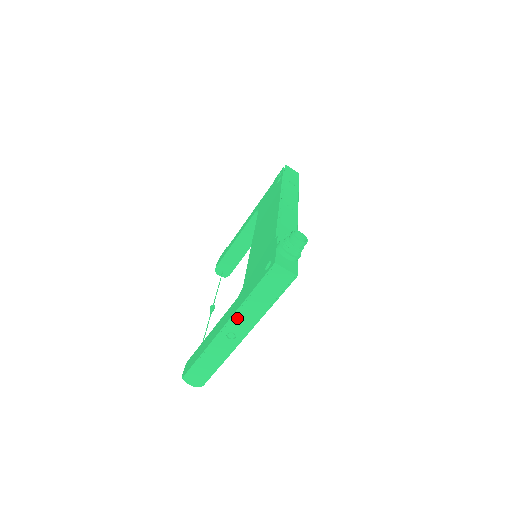
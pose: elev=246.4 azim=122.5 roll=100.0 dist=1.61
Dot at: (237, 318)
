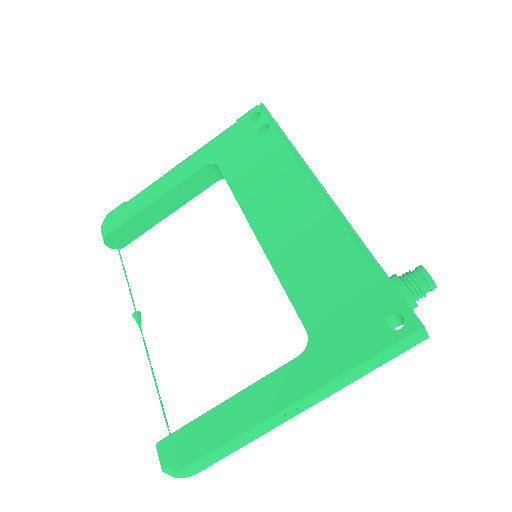
Dot at: (318, 392)
